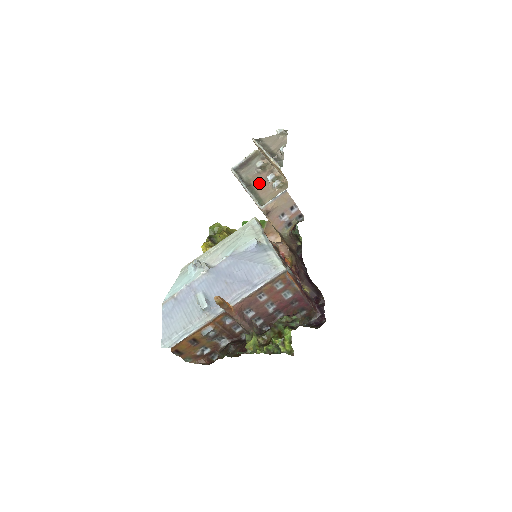
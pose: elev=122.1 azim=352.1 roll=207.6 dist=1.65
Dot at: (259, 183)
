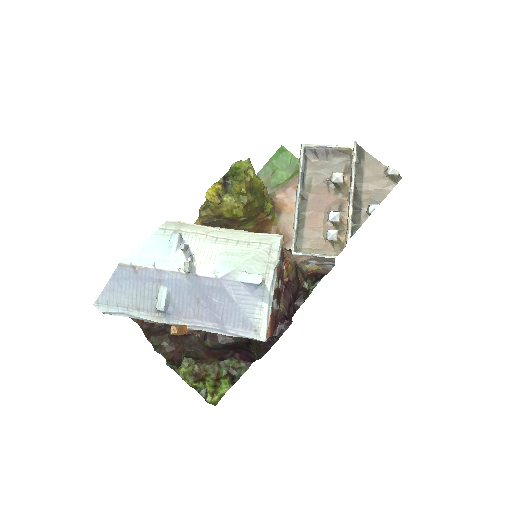
Dot at: (317, 207)
